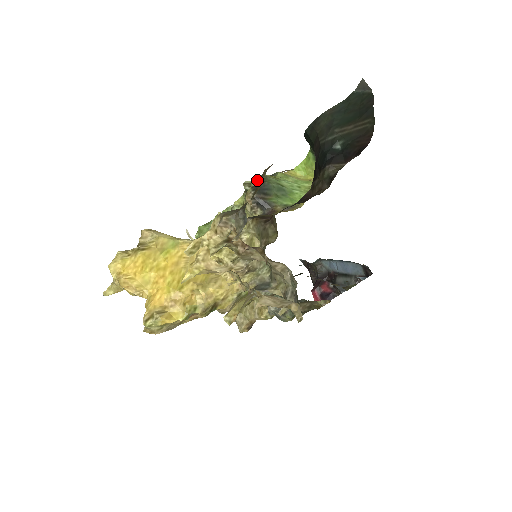
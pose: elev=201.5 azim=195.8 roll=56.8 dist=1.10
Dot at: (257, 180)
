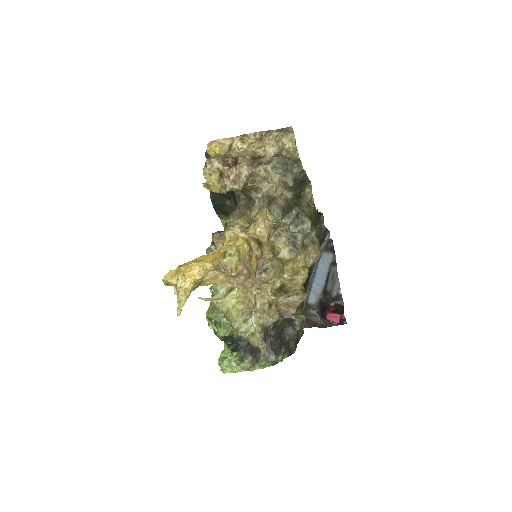
Dot at: (212, 242)
